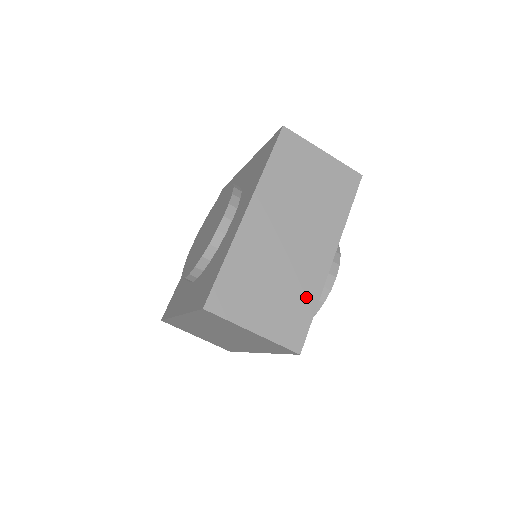
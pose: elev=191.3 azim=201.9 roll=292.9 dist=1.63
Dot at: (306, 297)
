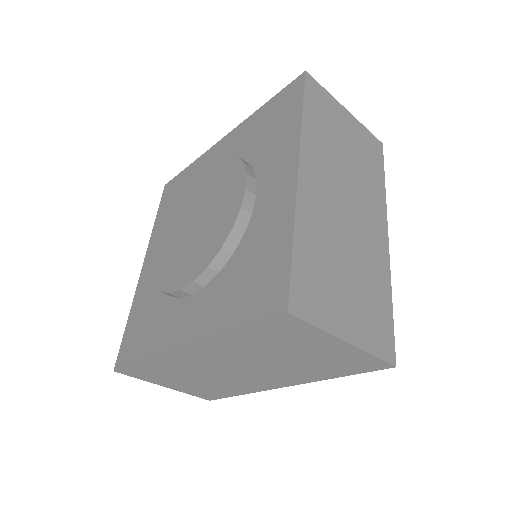
Dot at: (380, 288)
